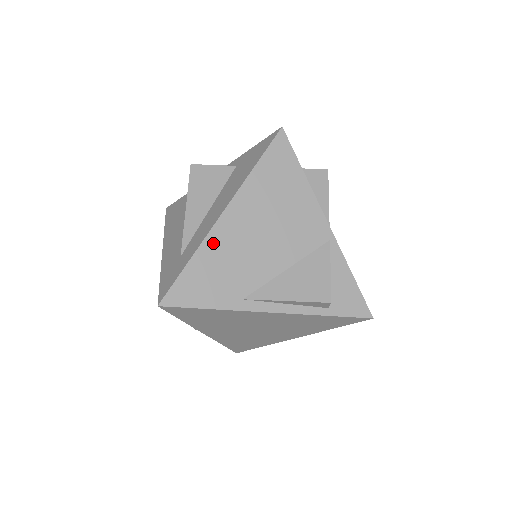
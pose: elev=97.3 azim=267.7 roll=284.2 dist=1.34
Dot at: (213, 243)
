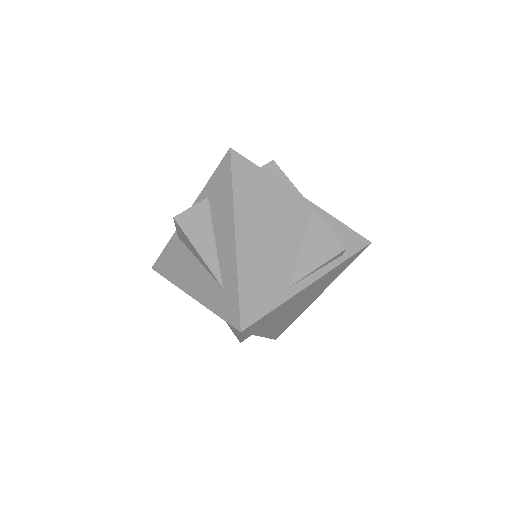
Dot at: (244, 262)
